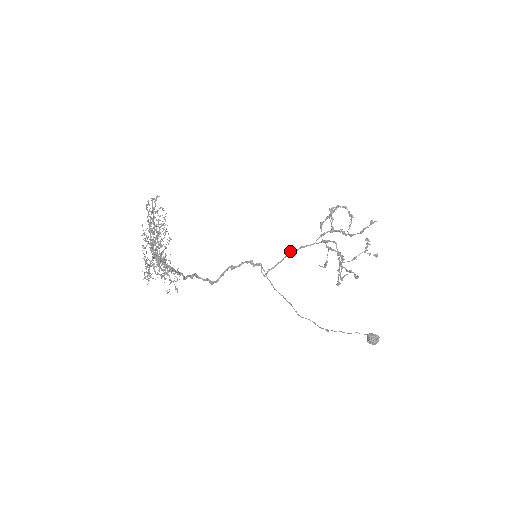
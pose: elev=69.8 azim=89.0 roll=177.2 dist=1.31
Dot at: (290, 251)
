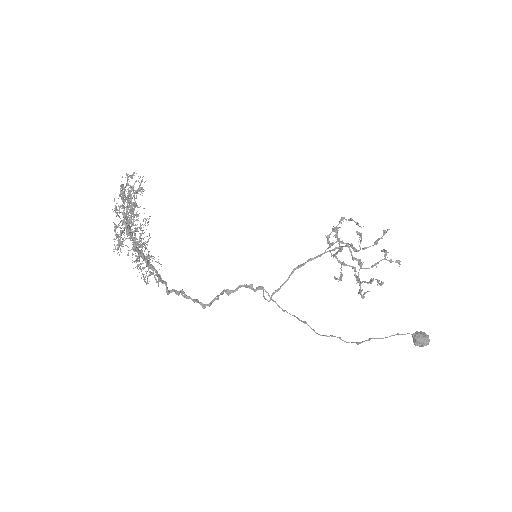
Dot at: (296, 267)
